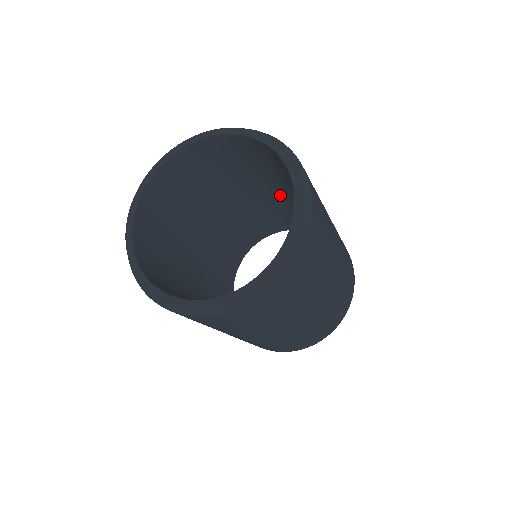
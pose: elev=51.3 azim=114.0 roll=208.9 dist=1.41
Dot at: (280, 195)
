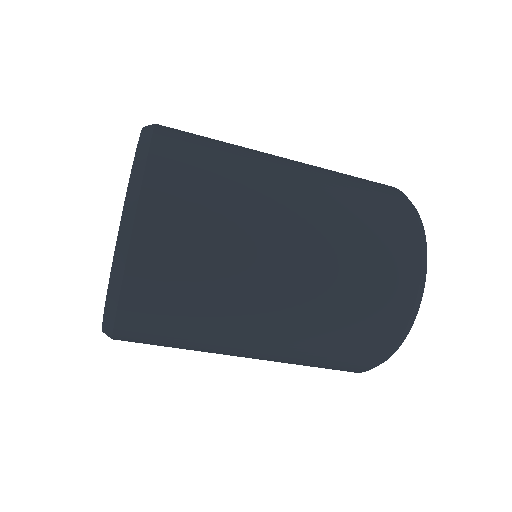
Dot at: occluded
